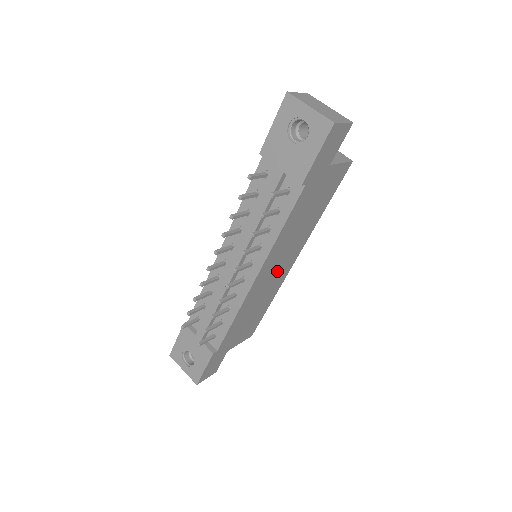
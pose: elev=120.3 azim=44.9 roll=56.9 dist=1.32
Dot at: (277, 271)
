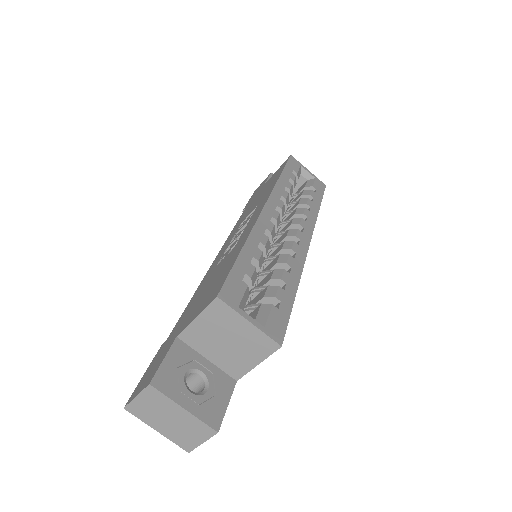
Dot at: occluded
